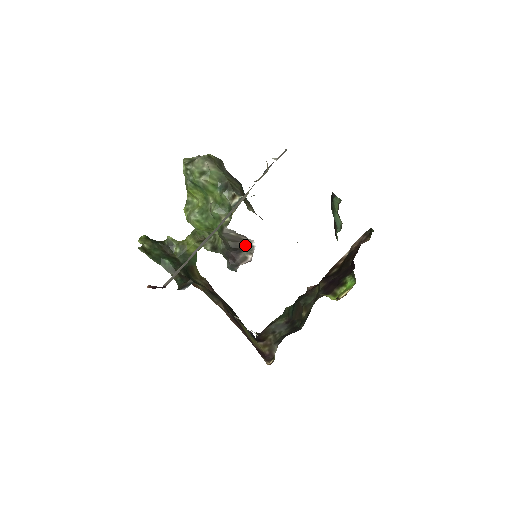
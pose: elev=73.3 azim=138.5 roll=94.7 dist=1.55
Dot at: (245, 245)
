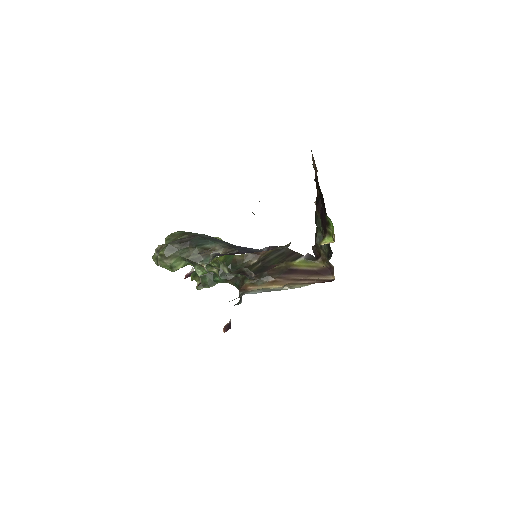
Dot at: (242, 269)
